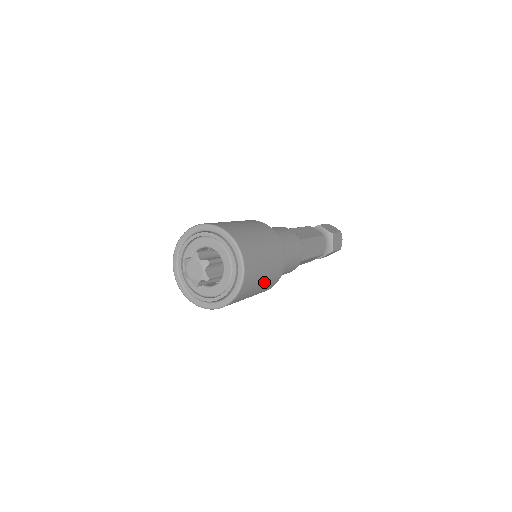
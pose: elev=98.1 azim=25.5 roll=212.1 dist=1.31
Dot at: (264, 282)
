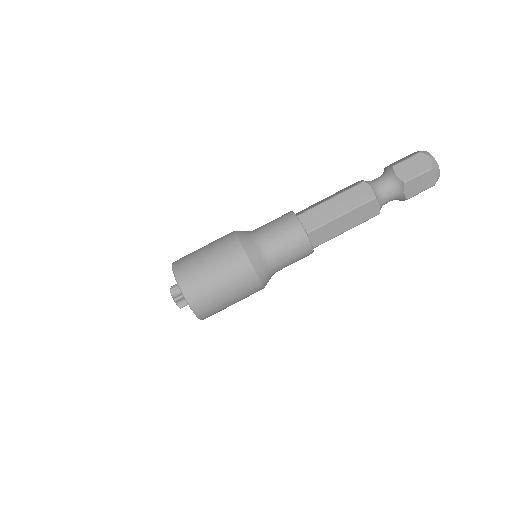
Dot at: (235, 301)
